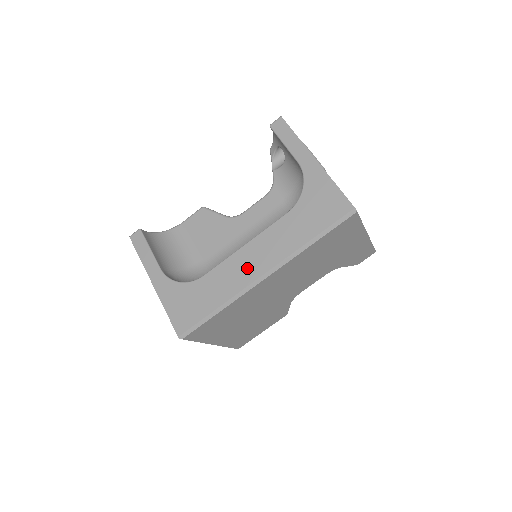
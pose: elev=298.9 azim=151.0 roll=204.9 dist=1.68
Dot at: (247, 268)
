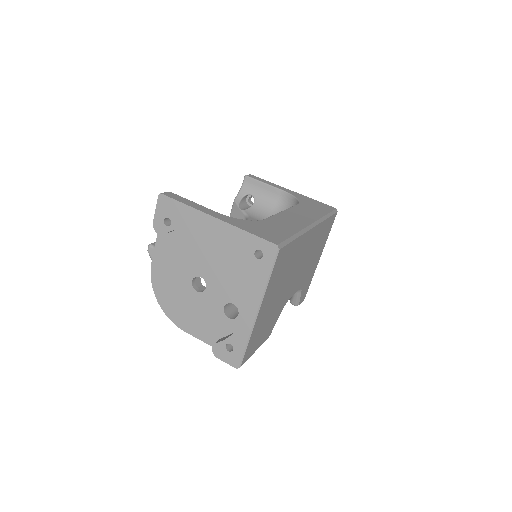
Dot at: (297, 219)
